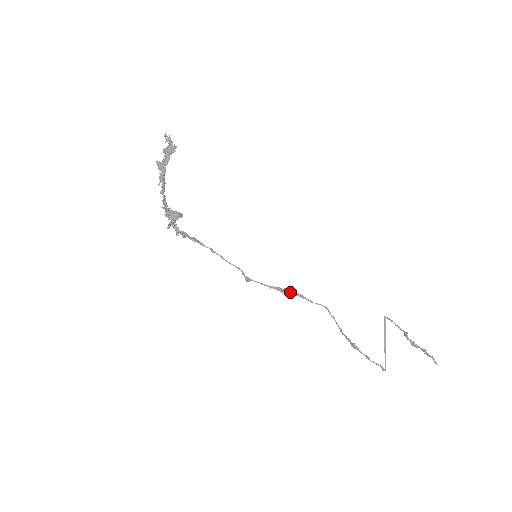
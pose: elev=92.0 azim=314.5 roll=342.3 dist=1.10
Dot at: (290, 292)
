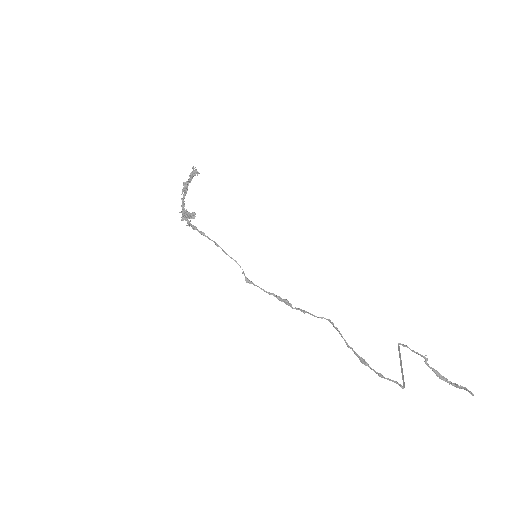
Dot at: (291, 305)
